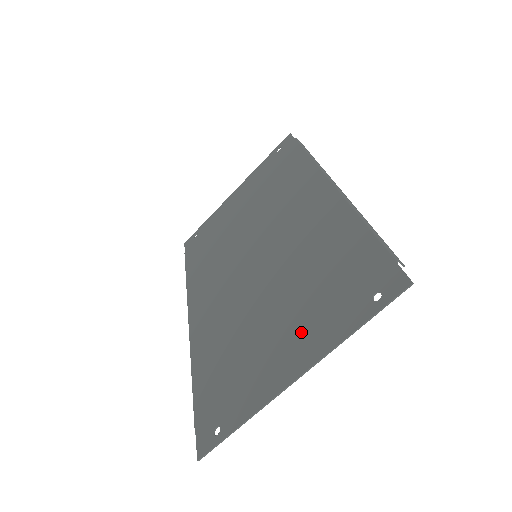
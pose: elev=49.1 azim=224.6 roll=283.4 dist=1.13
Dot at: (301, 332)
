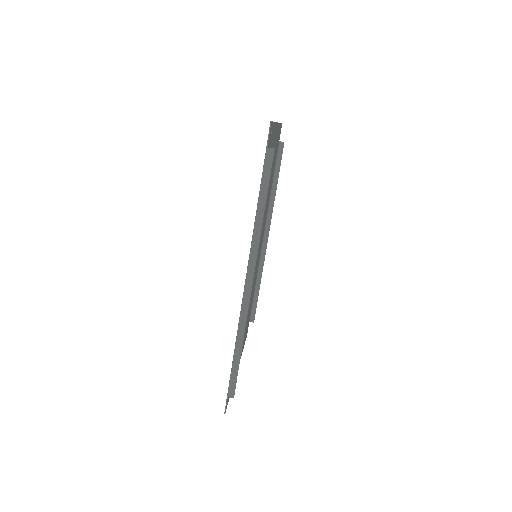
Dot at: occluded
